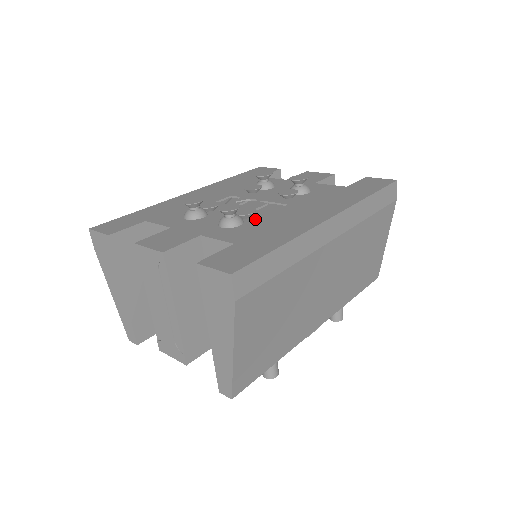
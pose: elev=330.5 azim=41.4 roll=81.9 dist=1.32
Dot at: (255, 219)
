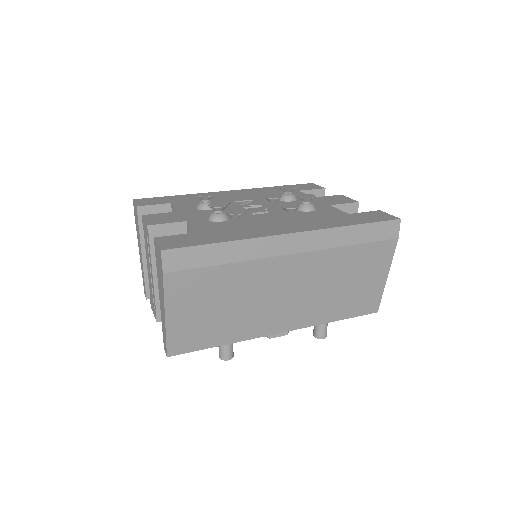
Dot at: (238, 220)
